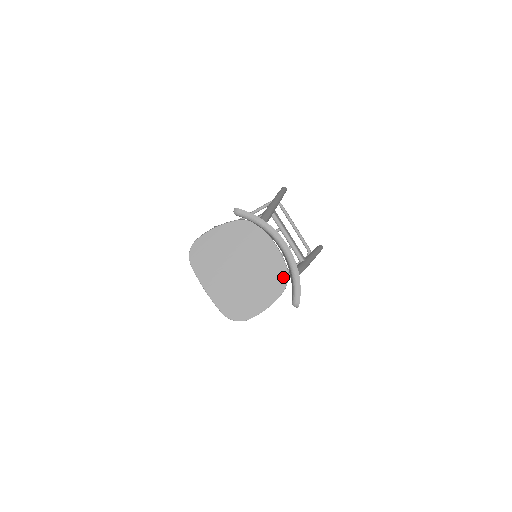
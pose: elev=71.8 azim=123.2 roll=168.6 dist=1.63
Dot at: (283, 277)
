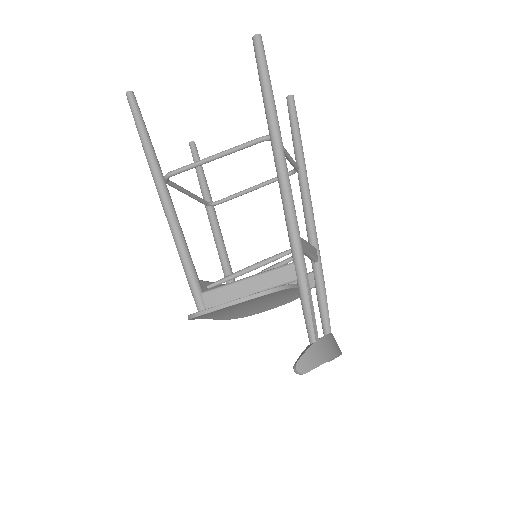
Dot at: (298, 296)
